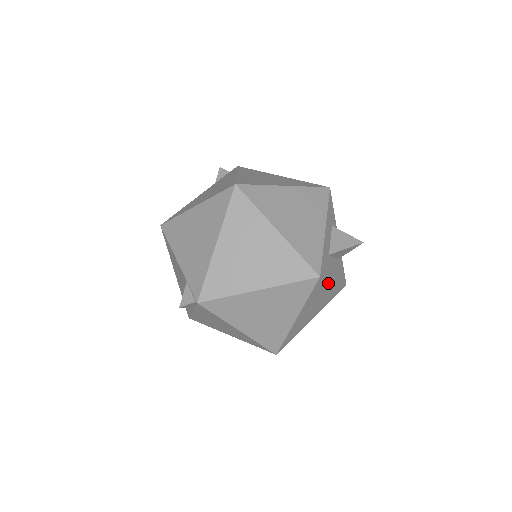
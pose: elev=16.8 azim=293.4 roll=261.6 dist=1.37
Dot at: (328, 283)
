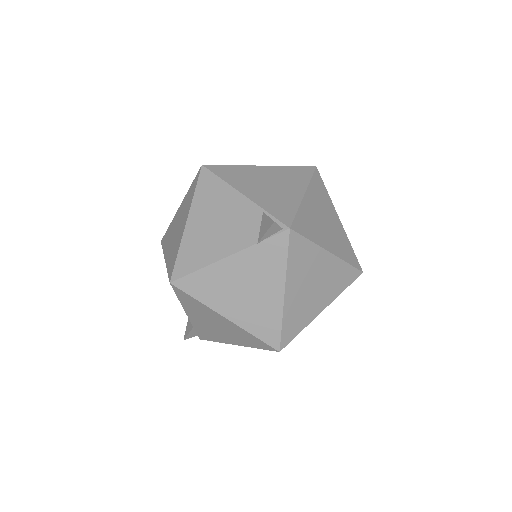
Dot at: occluded
